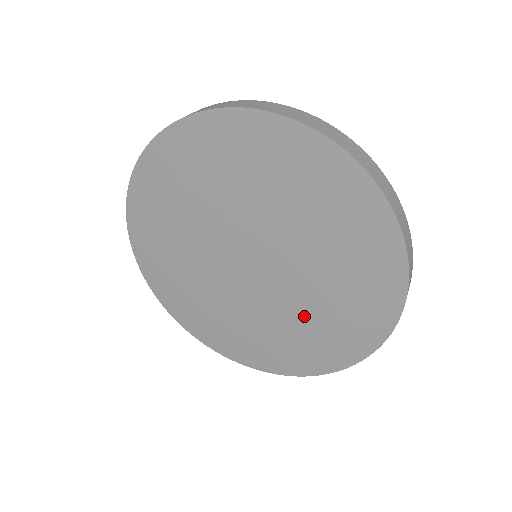
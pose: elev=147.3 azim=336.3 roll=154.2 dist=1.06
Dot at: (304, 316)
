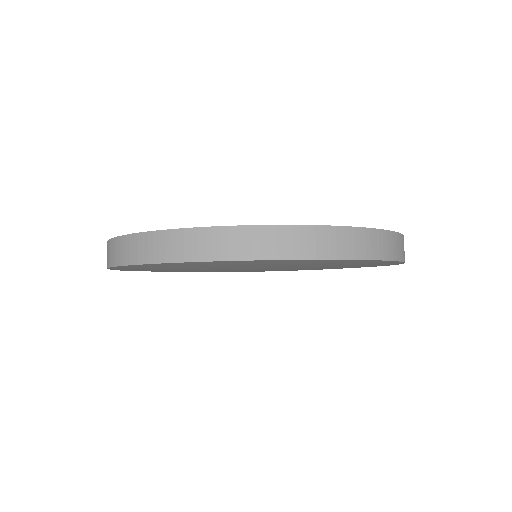
Dot at: occluded
